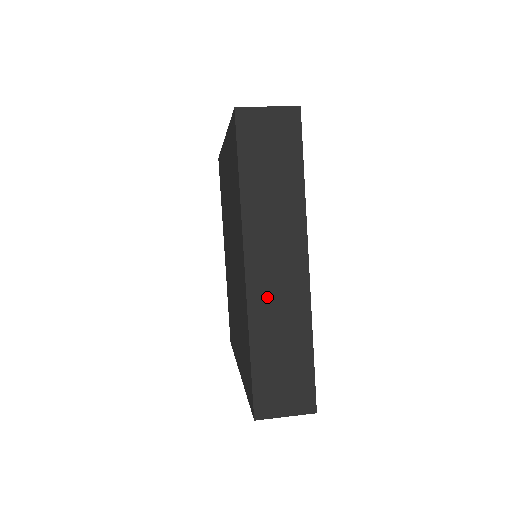
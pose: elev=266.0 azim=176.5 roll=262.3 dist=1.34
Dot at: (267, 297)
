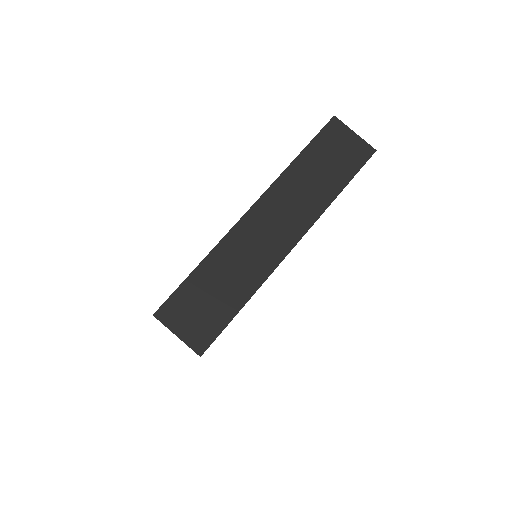
Dot at: (246, 240)
